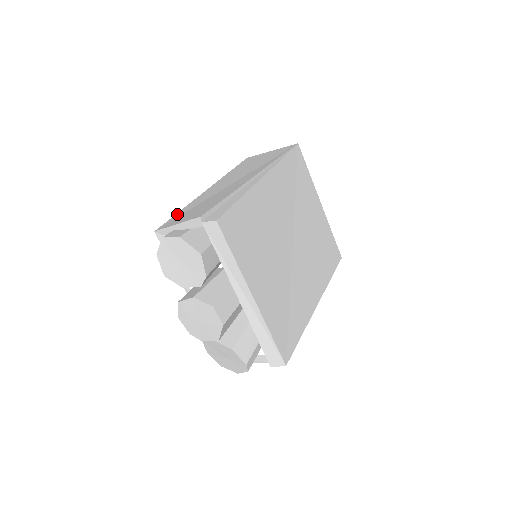
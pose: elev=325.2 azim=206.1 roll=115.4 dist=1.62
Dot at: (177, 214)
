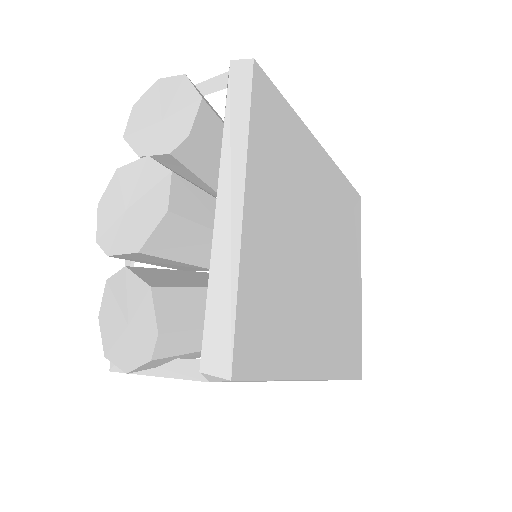
Dot at: occluded
